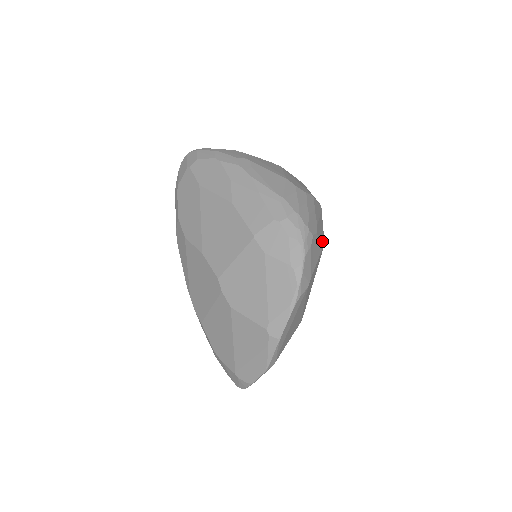
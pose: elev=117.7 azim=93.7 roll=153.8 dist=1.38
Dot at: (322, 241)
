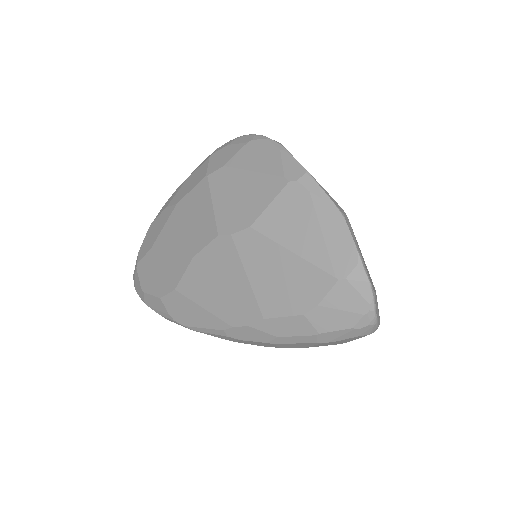
Dot at: occluded
